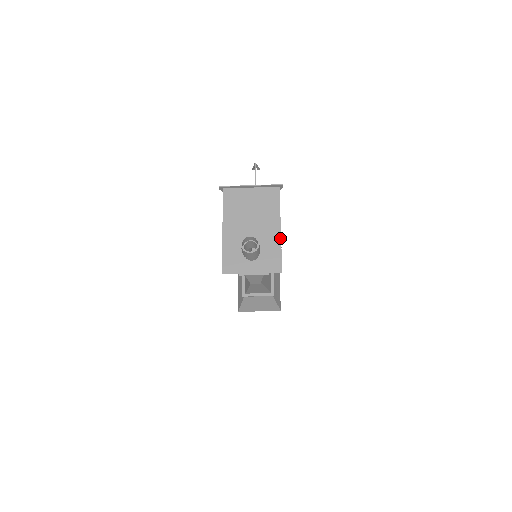
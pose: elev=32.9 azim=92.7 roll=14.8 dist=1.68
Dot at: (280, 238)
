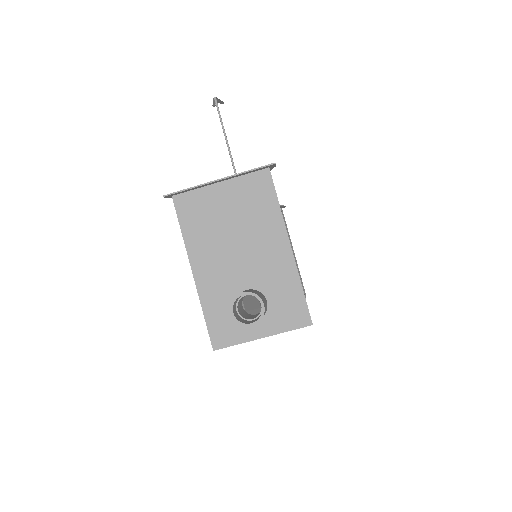
Dot at: (294, 264)
